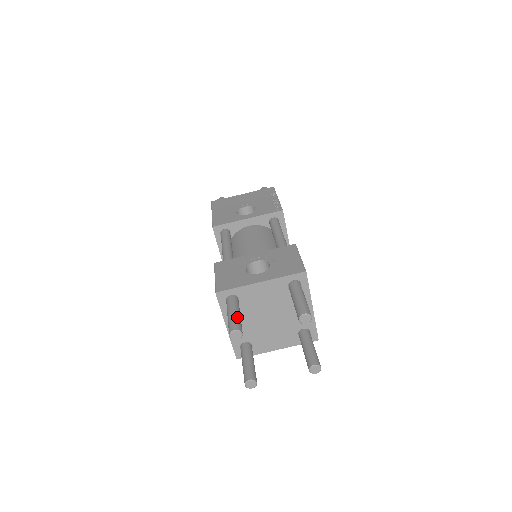
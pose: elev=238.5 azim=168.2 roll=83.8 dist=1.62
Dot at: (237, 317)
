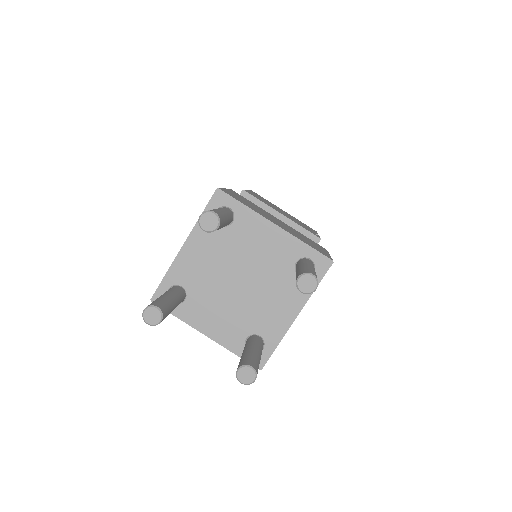
Dot at: (158, 298)
